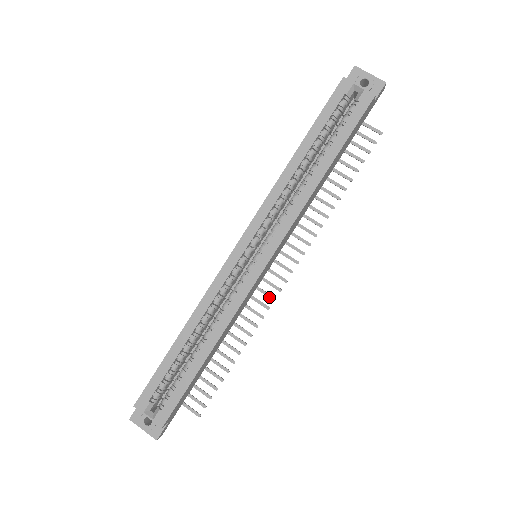
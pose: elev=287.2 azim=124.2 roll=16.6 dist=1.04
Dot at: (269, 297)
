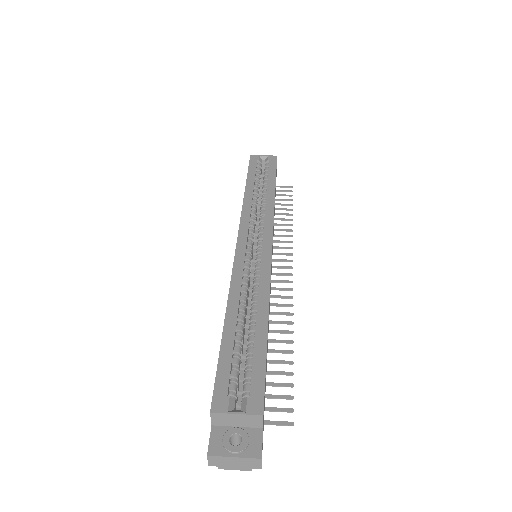
Dot at: (286, 290)
